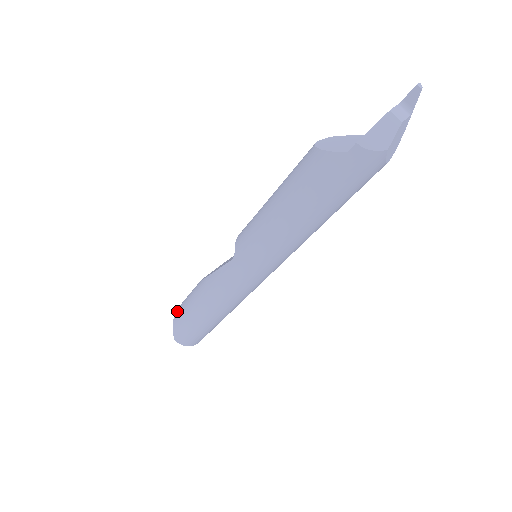
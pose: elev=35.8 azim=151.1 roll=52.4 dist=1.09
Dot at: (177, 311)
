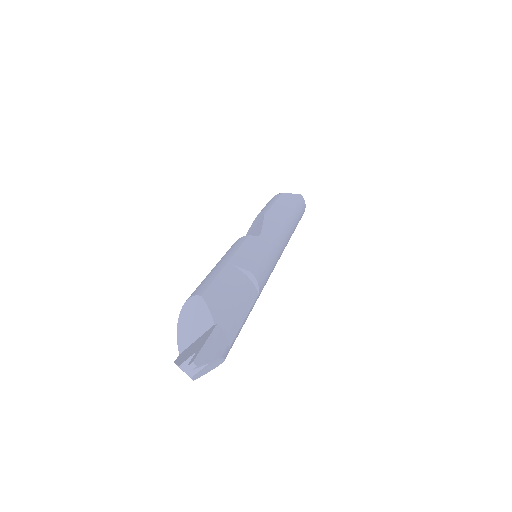
Dot at: occluded
